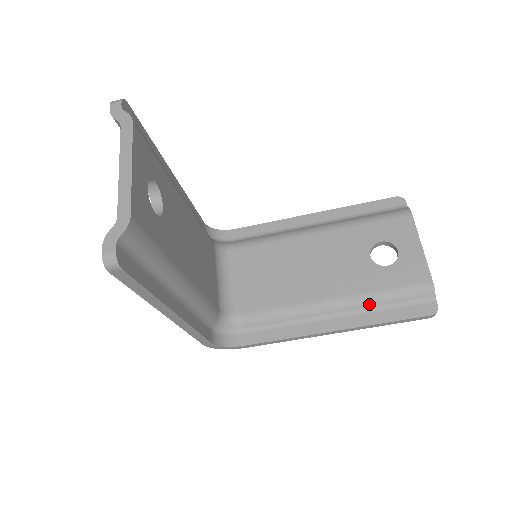
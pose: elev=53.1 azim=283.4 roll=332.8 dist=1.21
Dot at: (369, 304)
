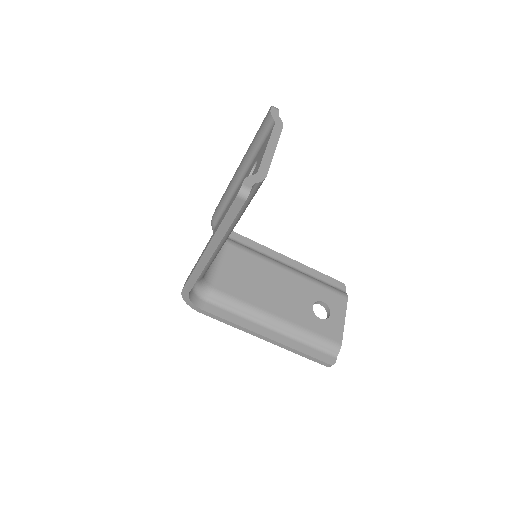
Dot at: (298, 334)
